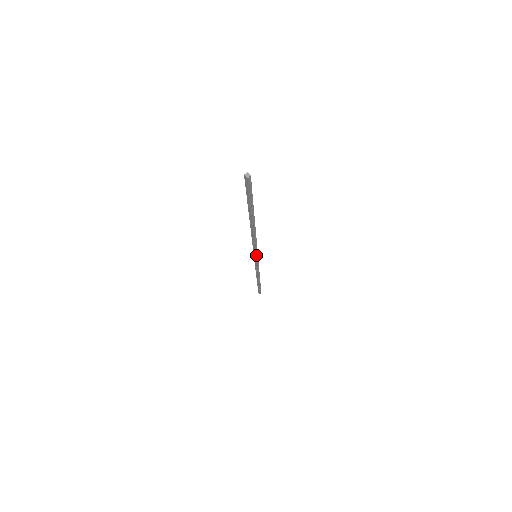
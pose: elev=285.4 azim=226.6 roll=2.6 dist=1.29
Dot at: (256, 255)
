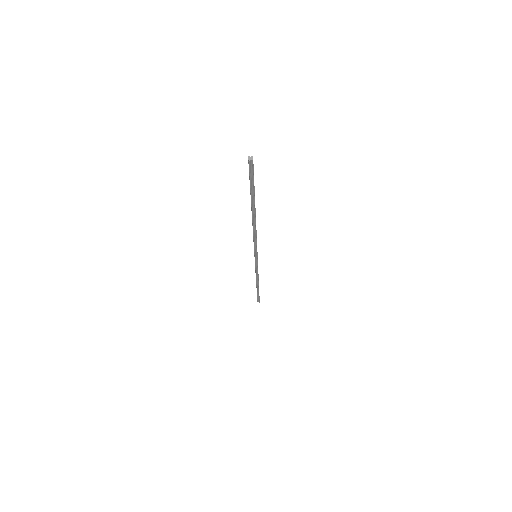
Dot at: (255, 254)
